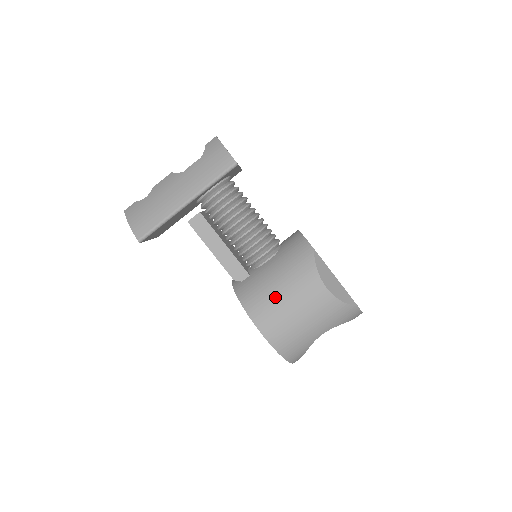
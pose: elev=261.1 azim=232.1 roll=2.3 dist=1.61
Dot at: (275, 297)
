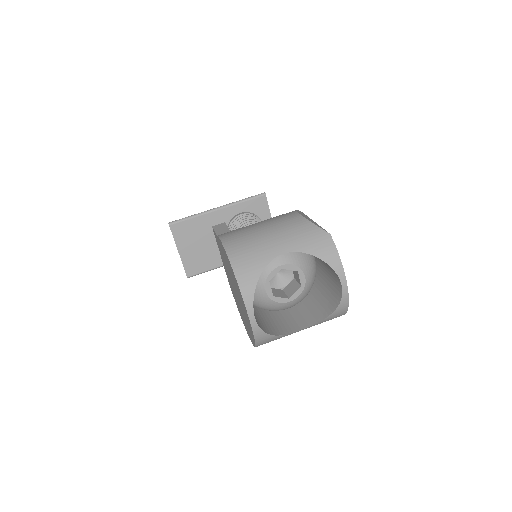
Dot at: occluded
